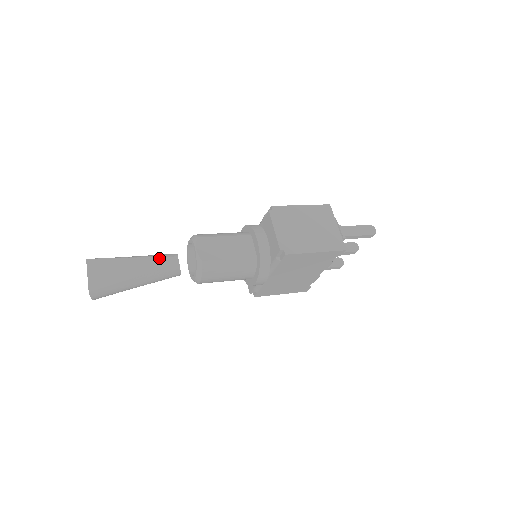
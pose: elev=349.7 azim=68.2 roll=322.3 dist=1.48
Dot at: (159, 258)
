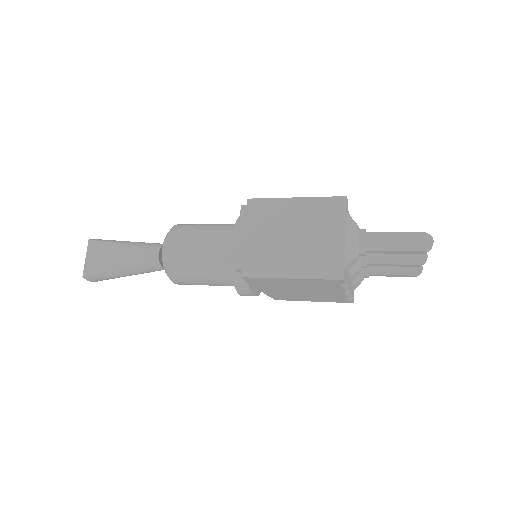
Dot at: (143, 248)
